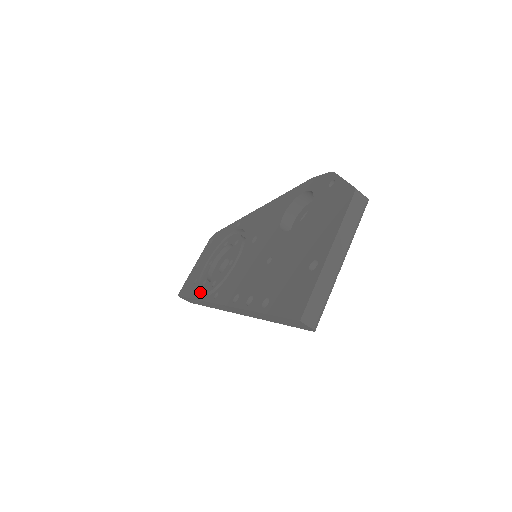
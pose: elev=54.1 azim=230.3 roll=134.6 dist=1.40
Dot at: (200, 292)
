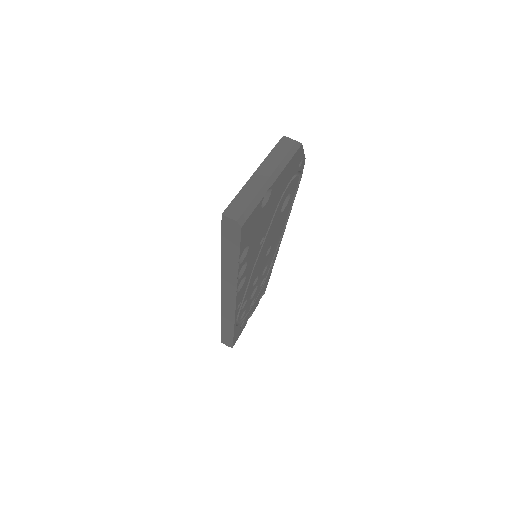
Dot at: occluded
